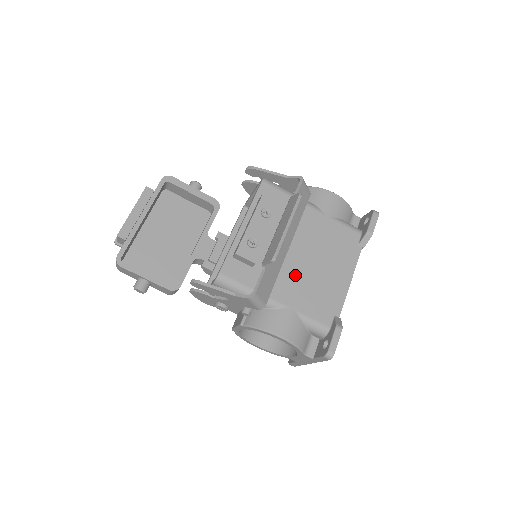
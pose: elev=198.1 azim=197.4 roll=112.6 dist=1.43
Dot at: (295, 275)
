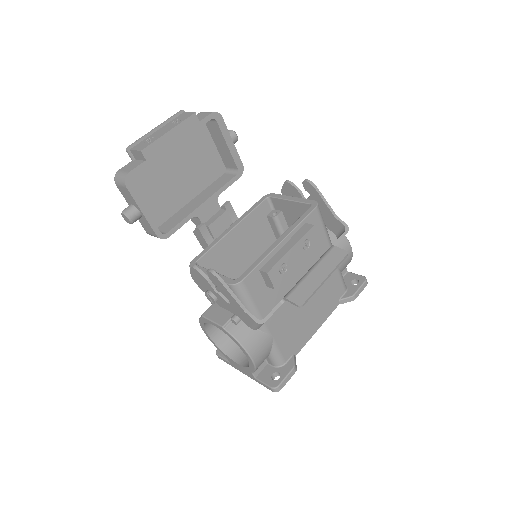
Dot at: (290, 308)
